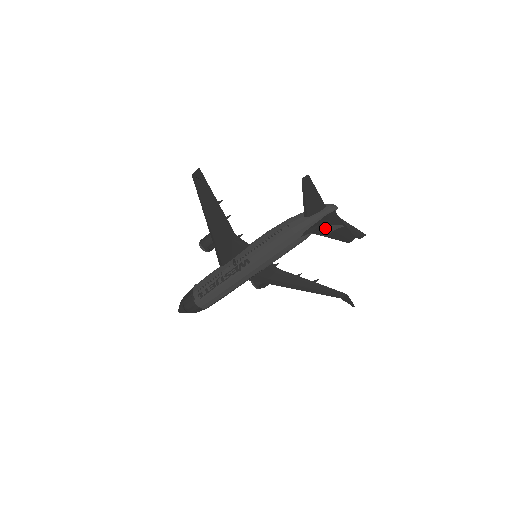
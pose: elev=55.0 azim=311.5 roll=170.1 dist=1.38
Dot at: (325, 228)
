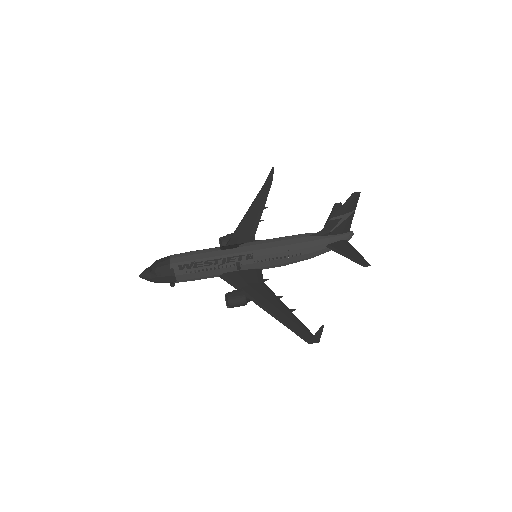
Dot at: (336, 222)
